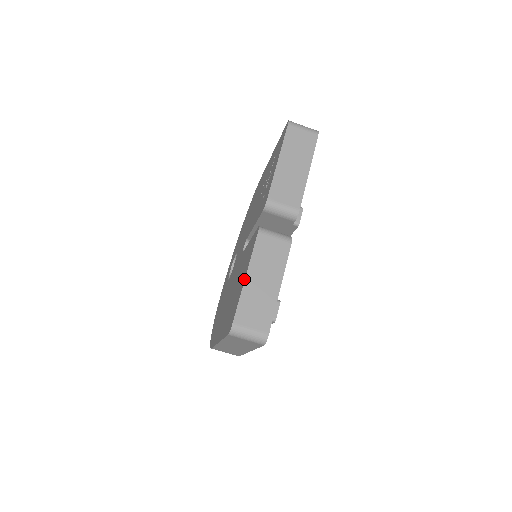
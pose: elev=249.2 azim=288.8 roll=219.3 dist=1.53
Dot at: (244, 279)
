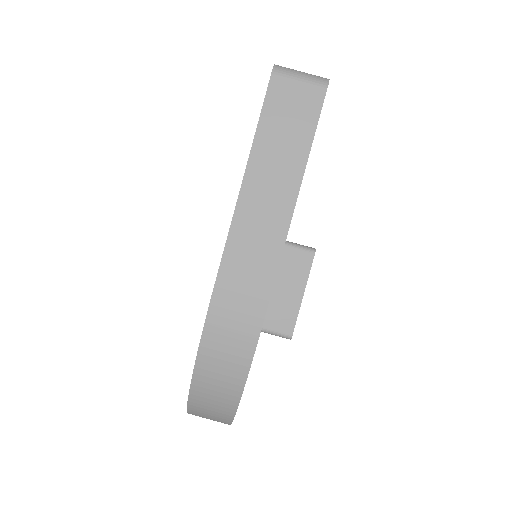
Dot at: occluded
